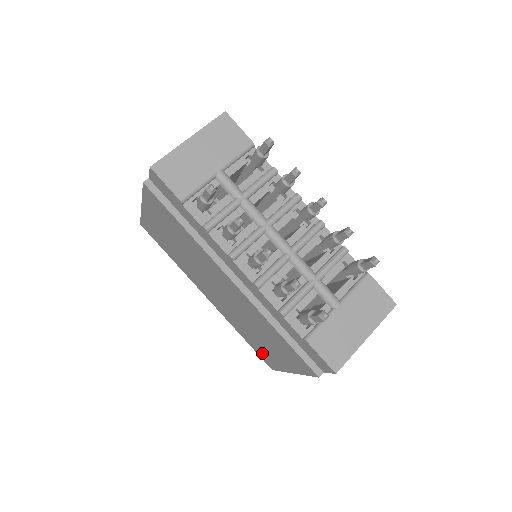
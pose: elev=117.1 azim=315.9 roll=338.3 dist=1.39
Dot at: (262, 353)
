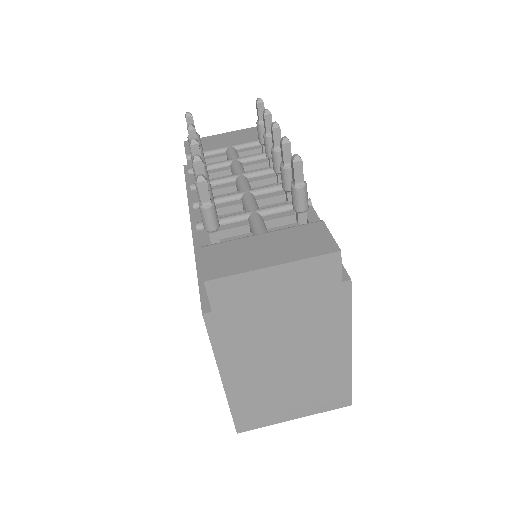
Dot at: occluded
